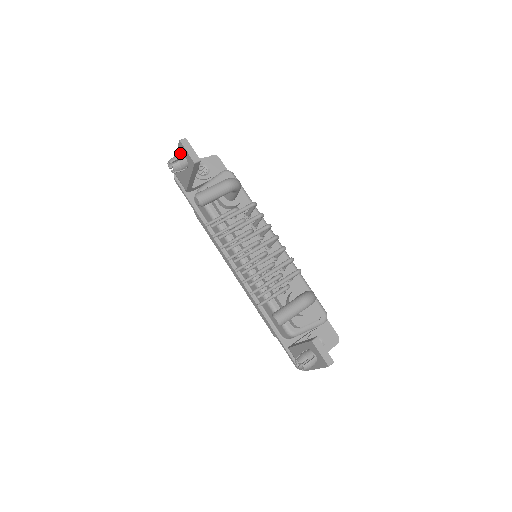
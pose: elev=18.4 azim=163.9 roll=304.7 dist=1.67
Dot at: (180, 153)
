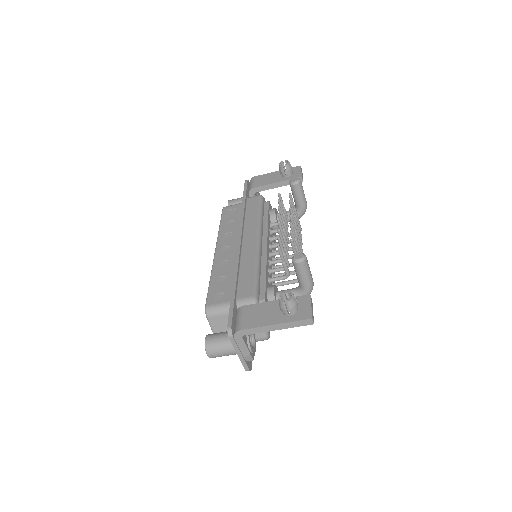
Dot at: occluded
